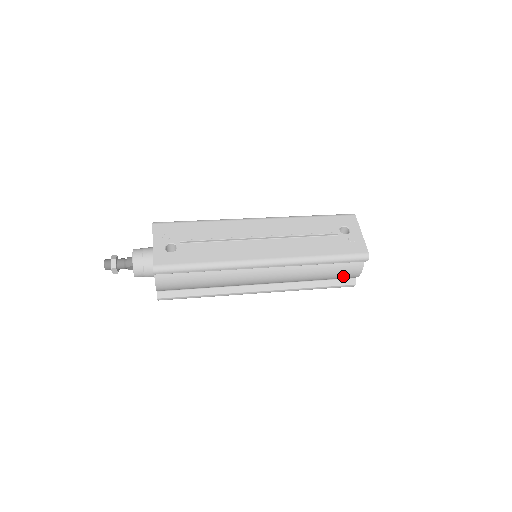
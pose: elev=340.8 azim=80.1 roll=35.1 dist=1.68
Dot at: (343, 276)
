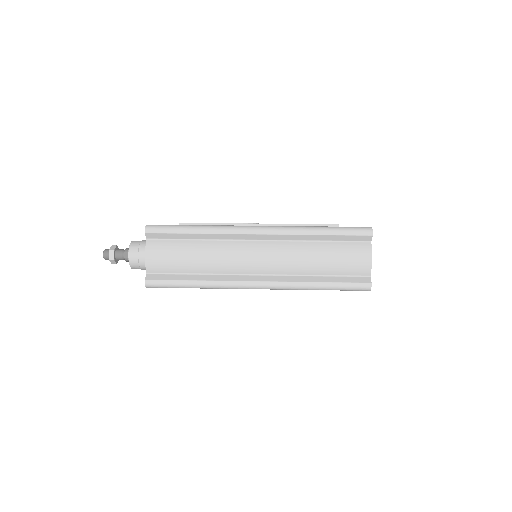
Dot at: (352, 265)
